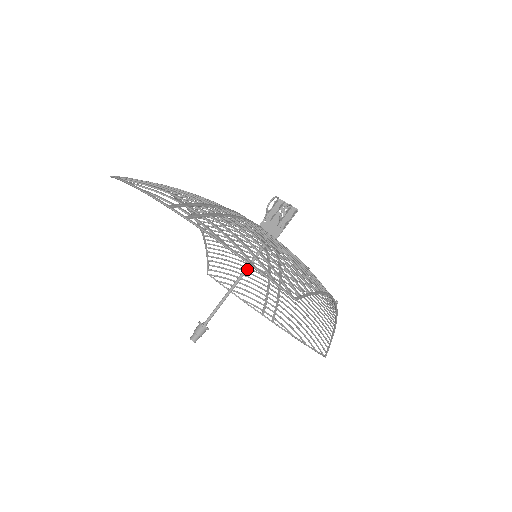
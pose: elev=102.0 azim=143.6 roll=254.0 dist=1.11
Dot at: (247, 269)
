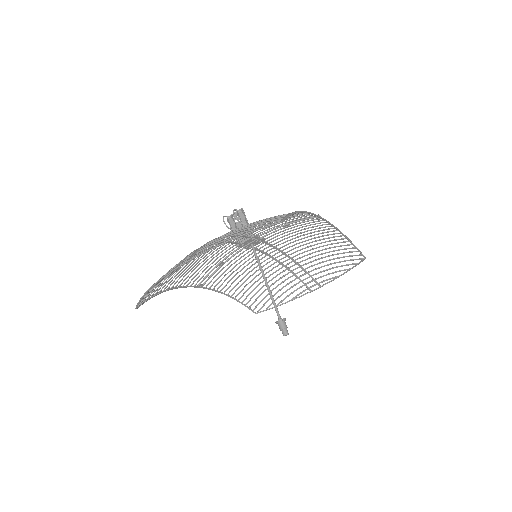
Dot at: (261, 267)
